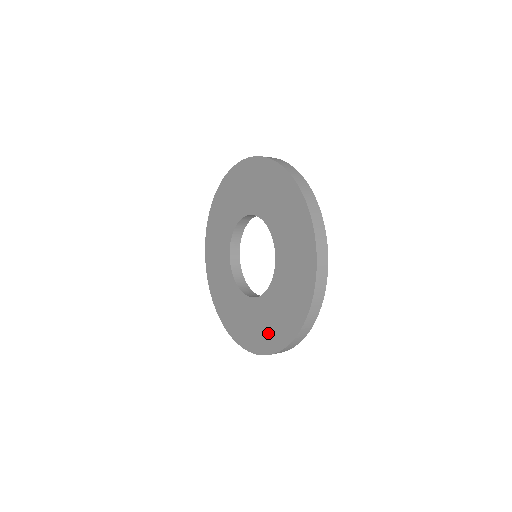
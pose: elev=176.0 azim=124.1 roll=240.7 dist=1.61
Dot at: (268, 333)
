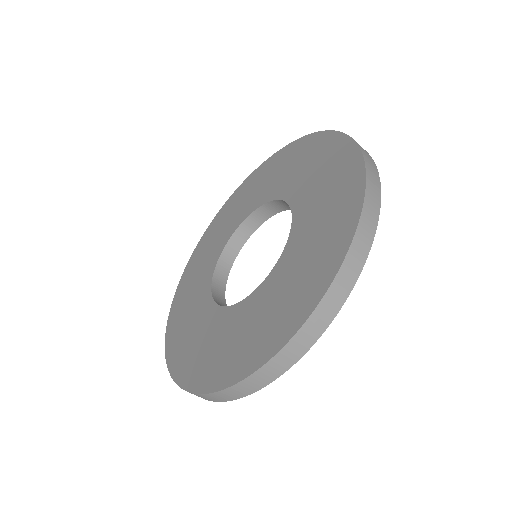
Dot at: (337, 190)
